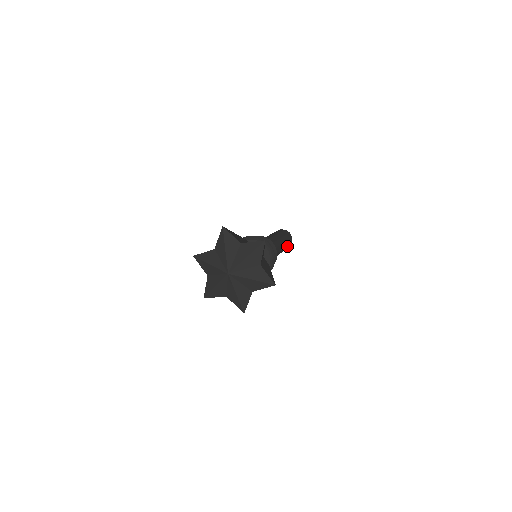
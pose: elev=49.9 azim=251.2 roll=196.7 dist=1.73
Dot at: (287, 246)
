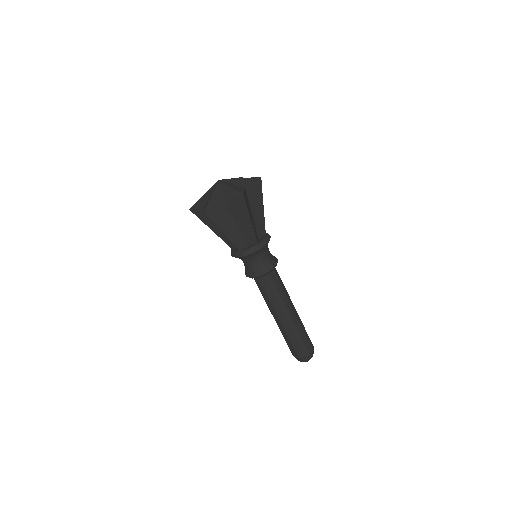
Dot at: (305, 333)
